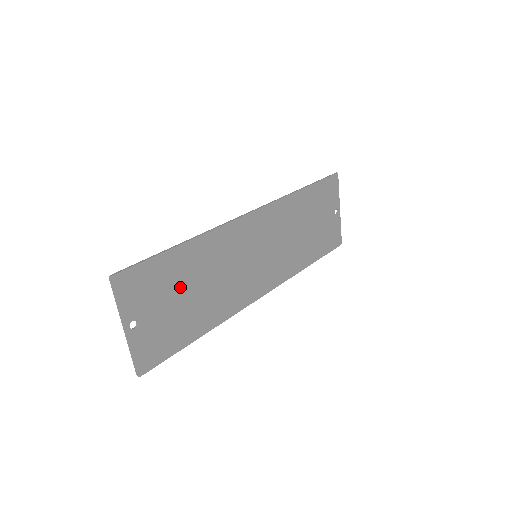
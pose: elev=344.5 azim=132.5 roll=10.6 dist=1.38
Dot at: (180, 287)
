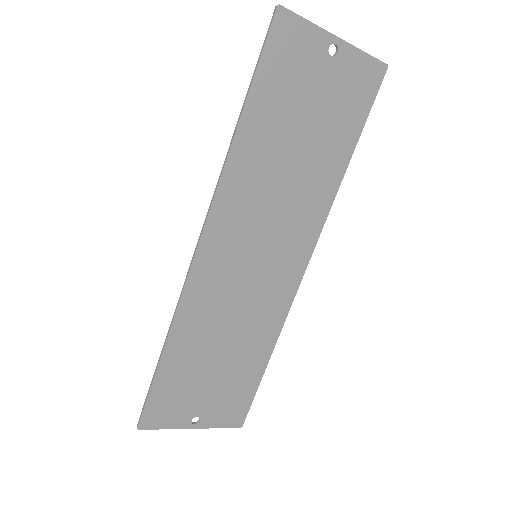
Dot at: (203, 368)
